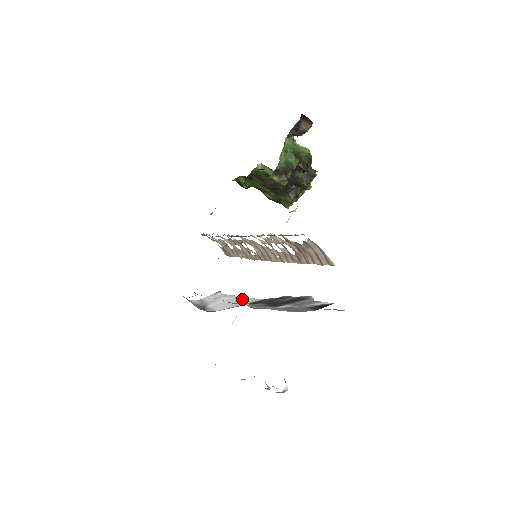
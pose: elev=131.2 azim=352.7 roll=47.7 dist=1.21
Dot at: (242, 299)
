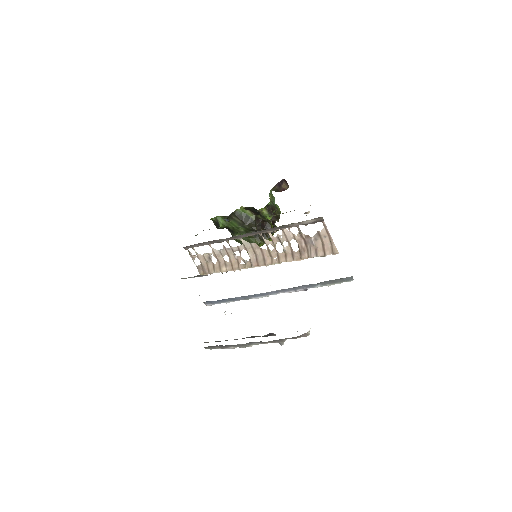
Dot at: occluded
